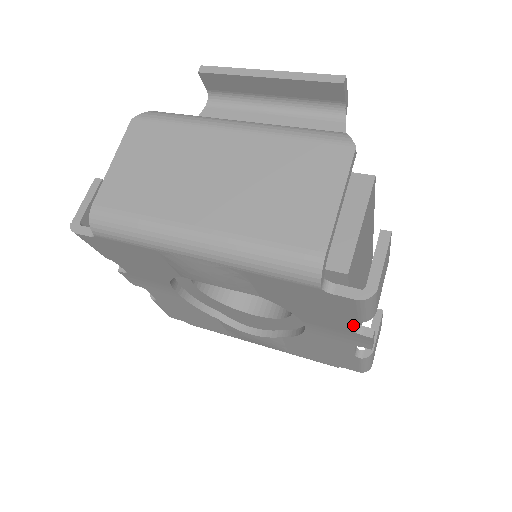
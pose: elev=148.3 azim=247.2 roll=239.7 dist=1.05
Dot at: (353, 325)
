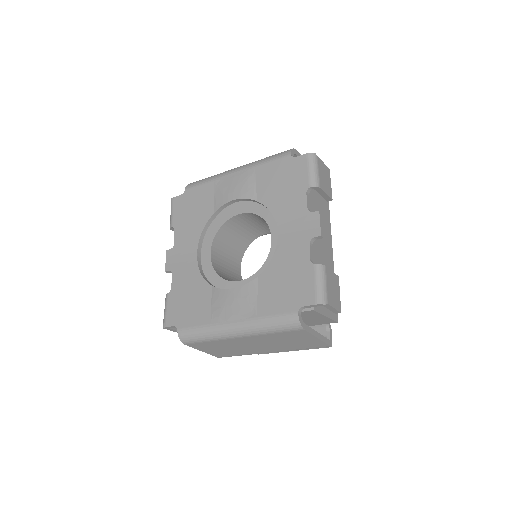
Dot at: (307, 201)
